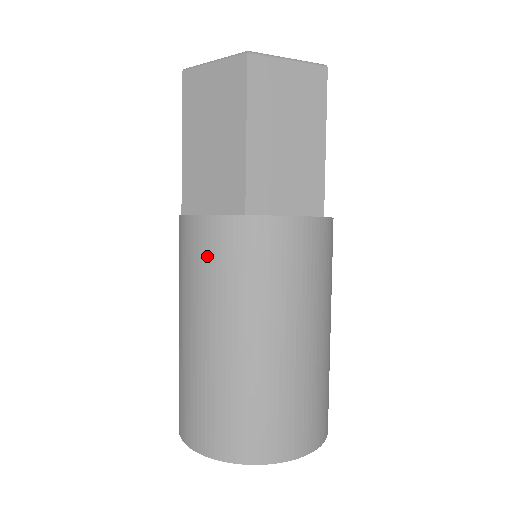
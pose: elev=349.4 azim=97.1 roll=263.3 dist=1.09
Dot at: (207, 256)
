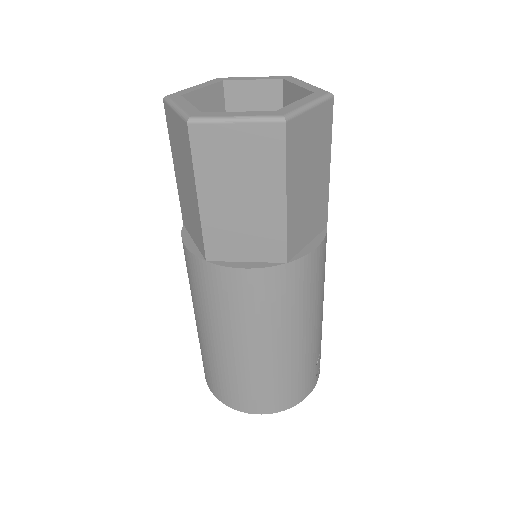
Dot at: (190, 275)
